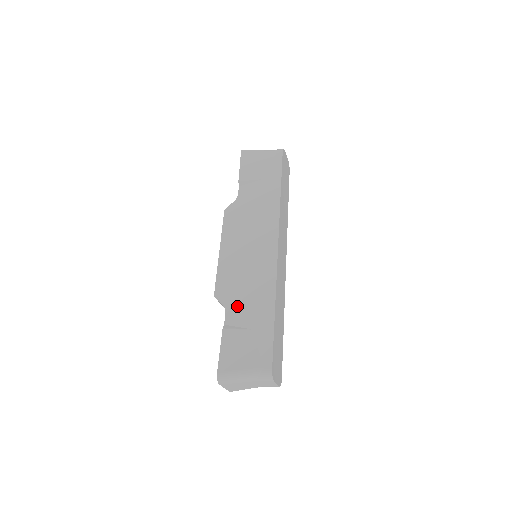
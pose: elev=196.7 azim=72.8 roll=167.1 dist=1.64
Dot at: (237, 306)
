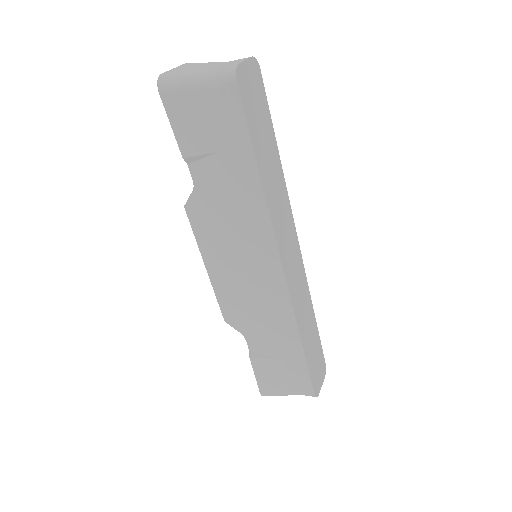
Dot at: (256, 335)
